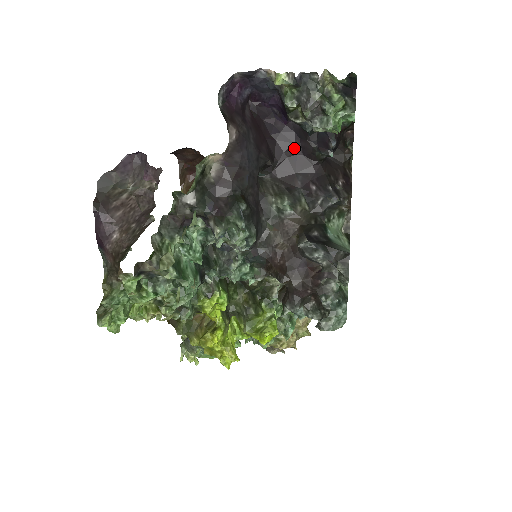
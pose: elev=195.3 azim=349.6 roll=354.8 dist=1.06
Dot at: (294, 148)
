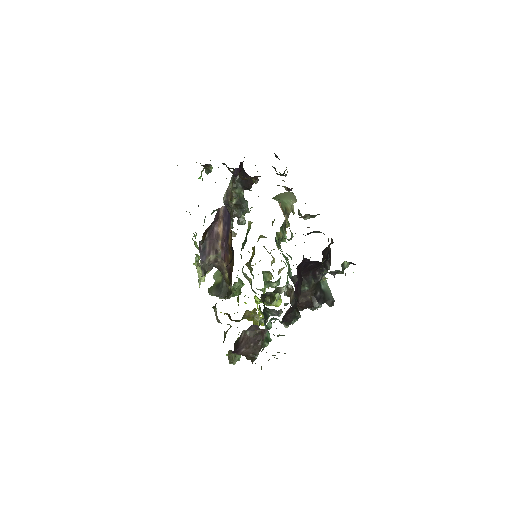
Dot at: (311, 263)
